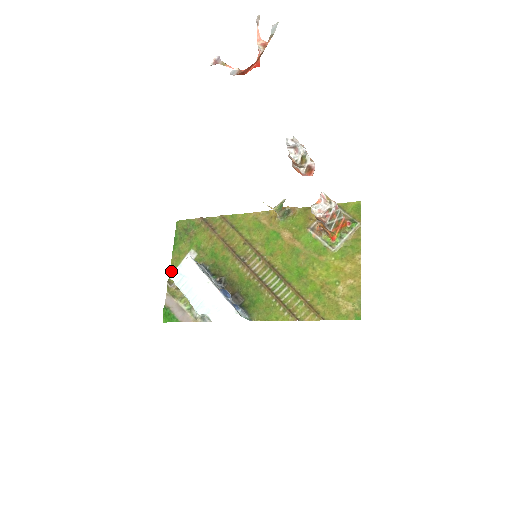
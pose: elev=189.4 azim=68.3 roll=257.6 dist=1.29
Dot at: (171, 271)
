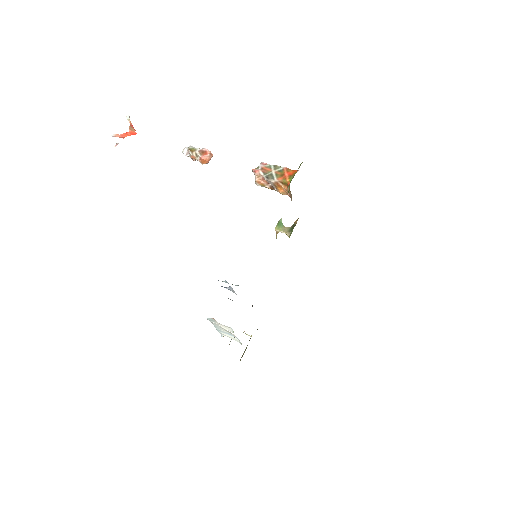
Dot at: occluded
